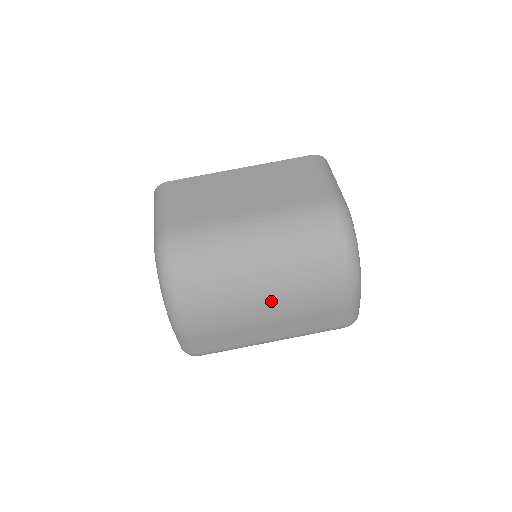
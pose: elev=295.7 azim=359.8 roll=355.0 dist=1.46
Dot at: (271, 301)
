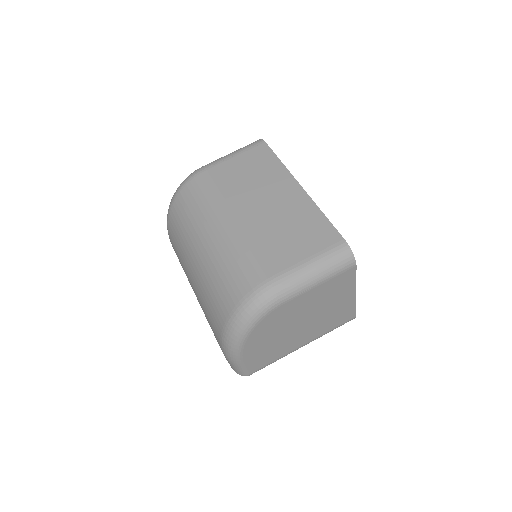
Dot at: (194, 284)
